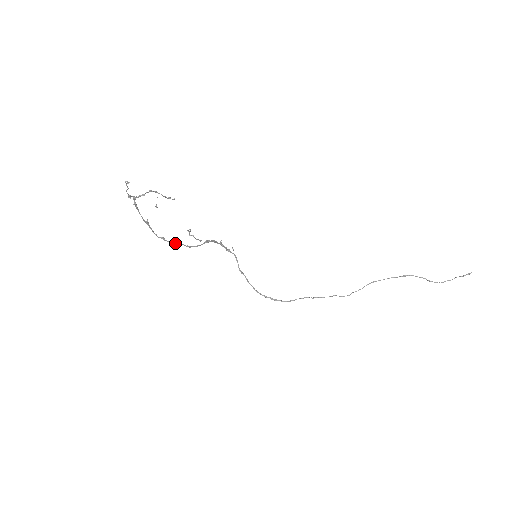
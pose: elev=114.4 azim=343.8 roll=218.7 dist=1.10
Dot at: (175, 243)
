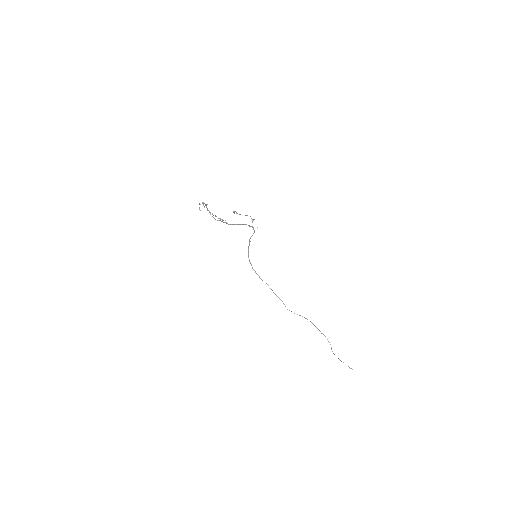
Dot at: (215, 219)
